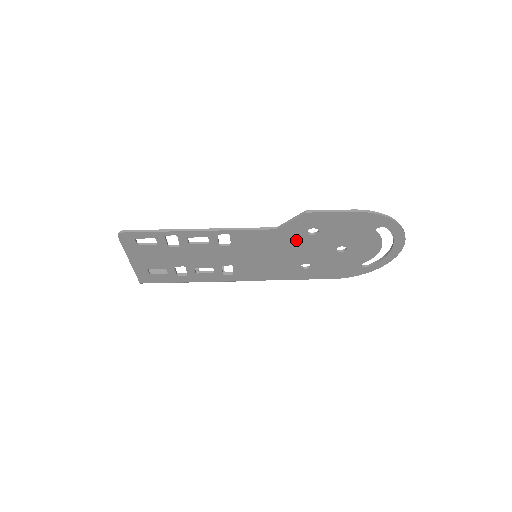
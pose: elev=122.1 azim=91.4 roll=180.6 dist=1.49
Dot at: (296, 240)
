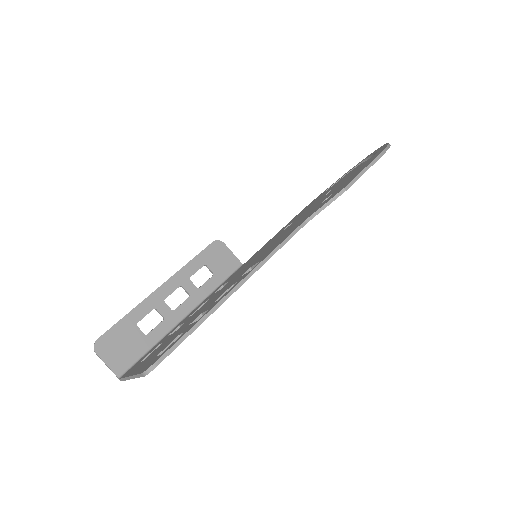
Dot at: occluded
